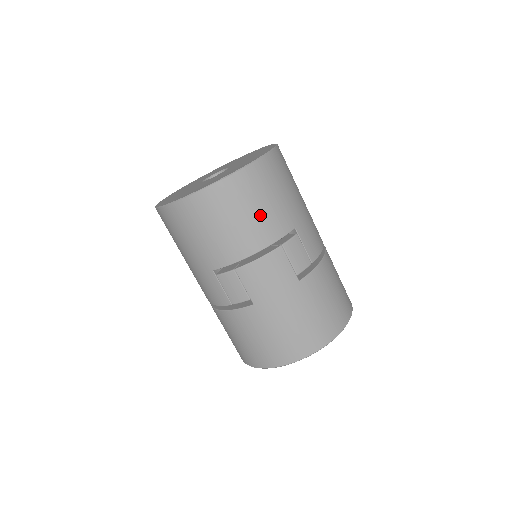
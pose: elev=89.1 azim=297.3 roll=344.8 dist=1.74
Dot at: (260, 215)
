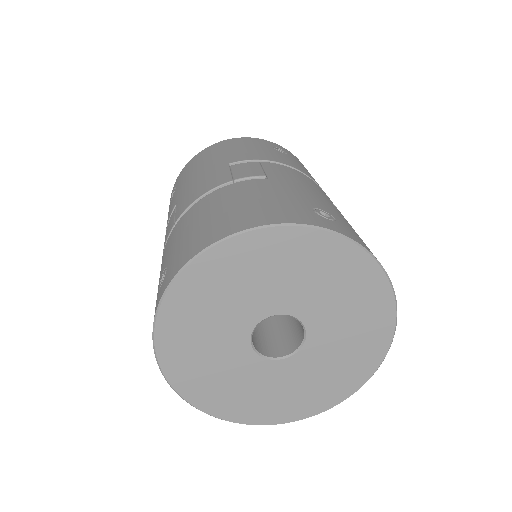
Dot at: occluded
